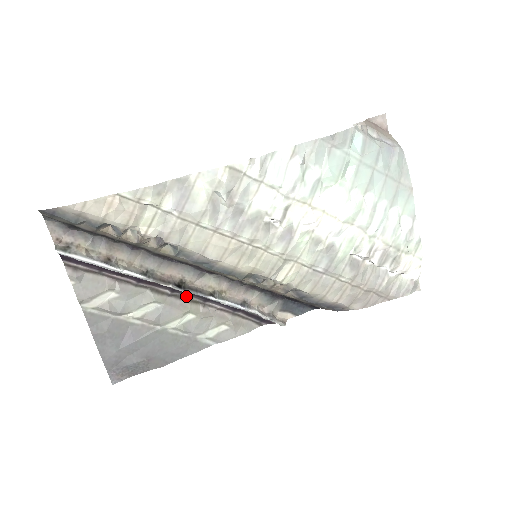
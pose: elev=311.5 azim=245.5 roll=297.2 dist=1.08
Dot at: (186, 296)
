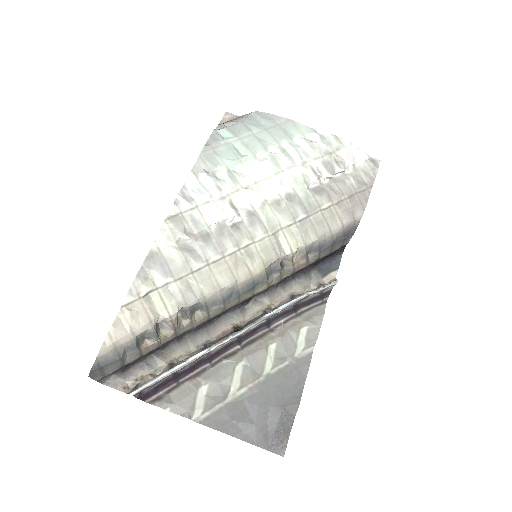
Dot at: (253, 338)
